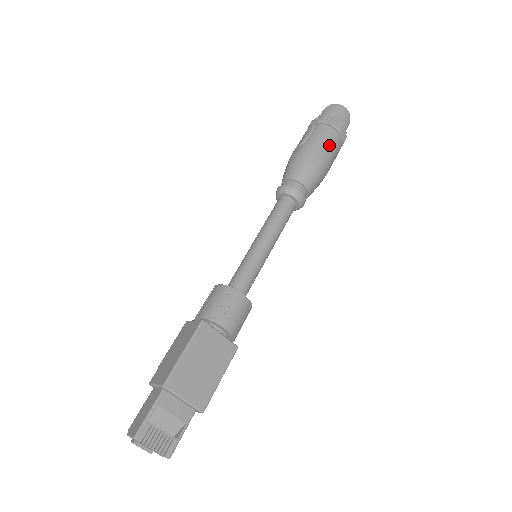
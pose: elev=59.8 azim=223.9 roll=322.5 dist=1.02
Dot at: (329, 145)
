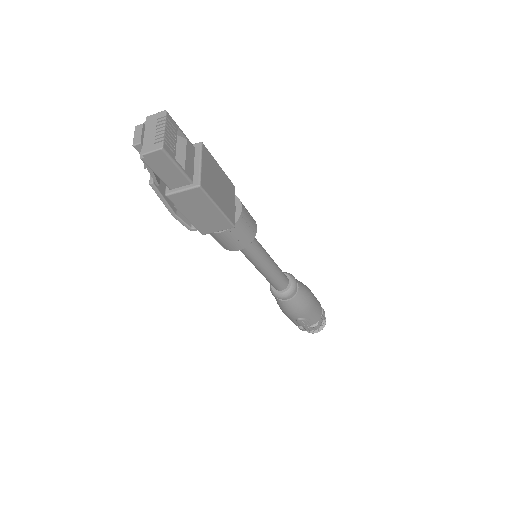
Dot at: (317, 302)
